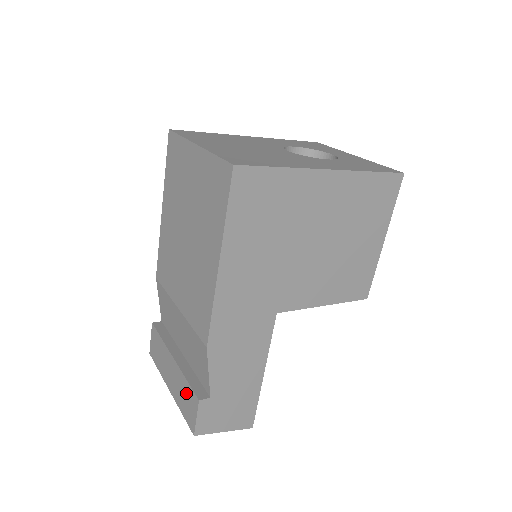
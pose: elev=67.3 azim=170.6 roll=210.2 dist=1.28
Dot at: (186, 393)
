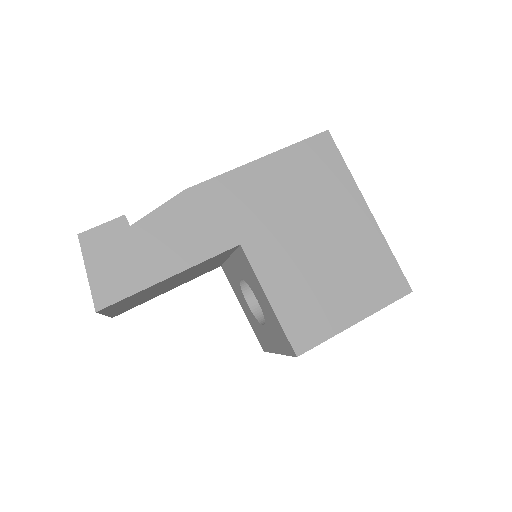
Dot at: occluded
